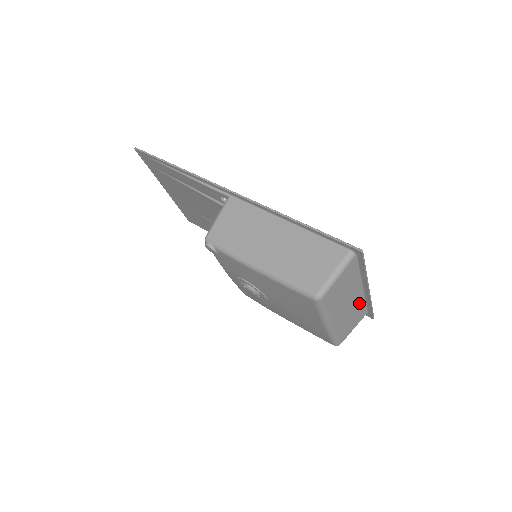
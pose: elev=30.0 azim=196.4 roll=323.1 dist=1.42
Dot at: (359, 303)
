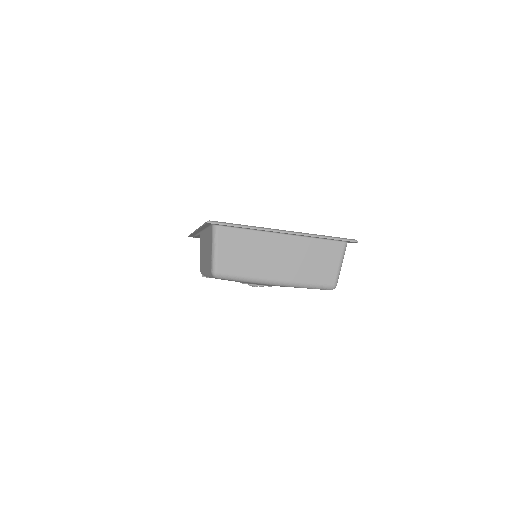
Dot at: (304, 244)
